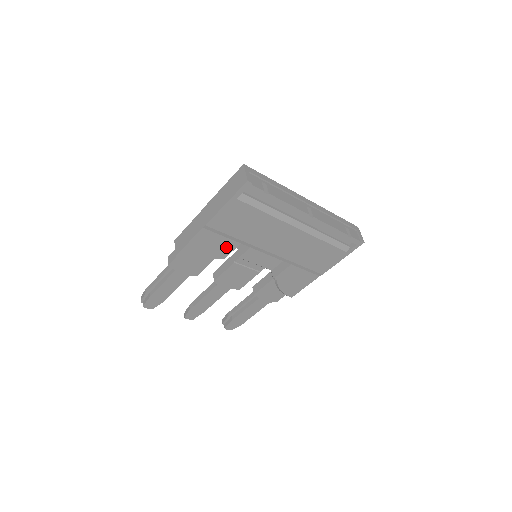
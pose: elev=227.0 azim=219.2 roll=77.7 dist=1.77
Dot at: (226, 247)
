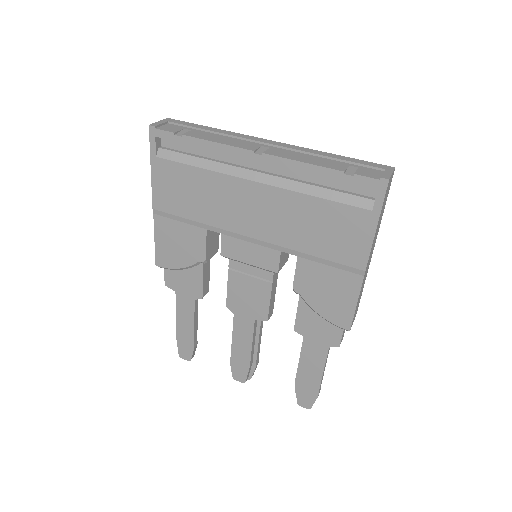
Dot at: (195, 240)
